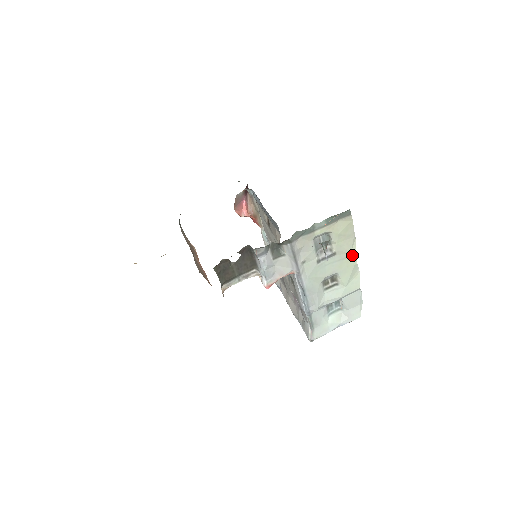
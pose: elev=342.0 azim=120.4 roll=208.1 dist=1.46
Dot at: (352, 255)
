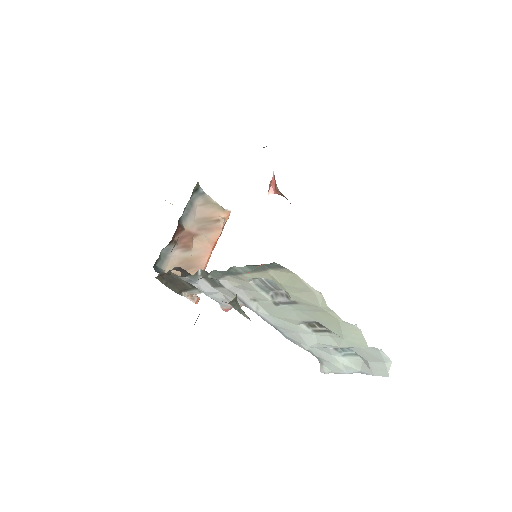
Dot at: (326, 310)
